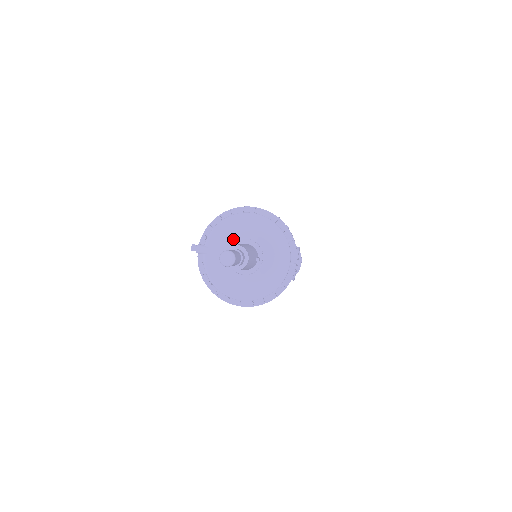
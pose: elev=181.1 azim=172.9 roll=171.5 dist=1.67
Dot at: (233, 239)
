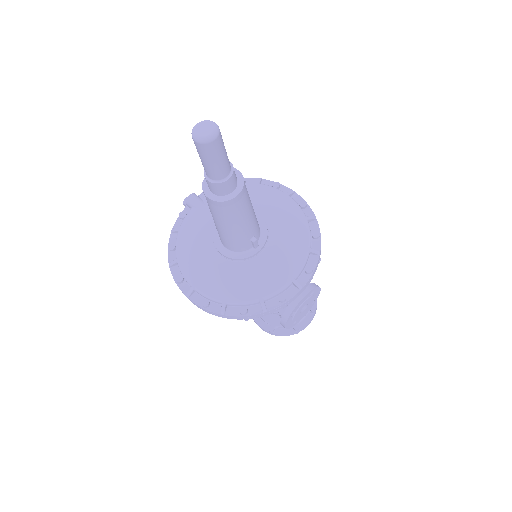
Dot at: occluded
